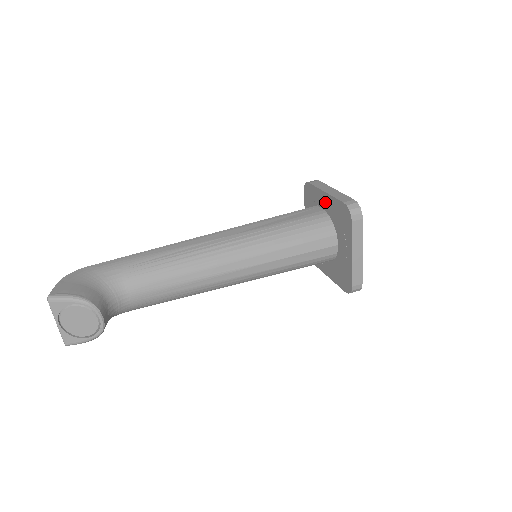
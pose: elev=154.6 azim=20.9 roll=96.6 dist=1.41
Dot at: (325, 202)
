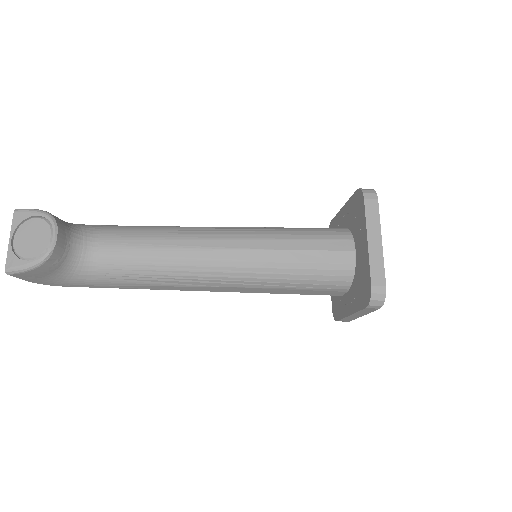
Dot at: (343, 217)
